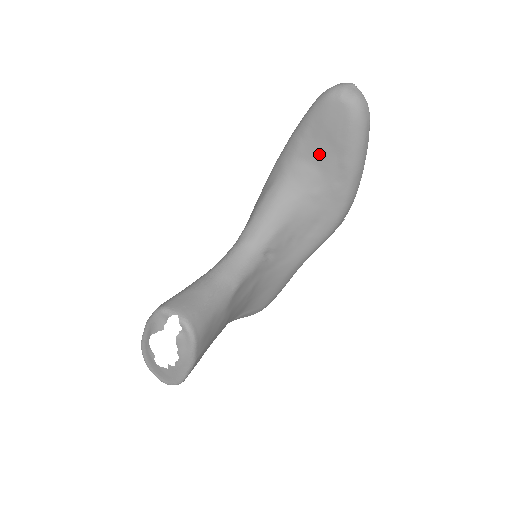
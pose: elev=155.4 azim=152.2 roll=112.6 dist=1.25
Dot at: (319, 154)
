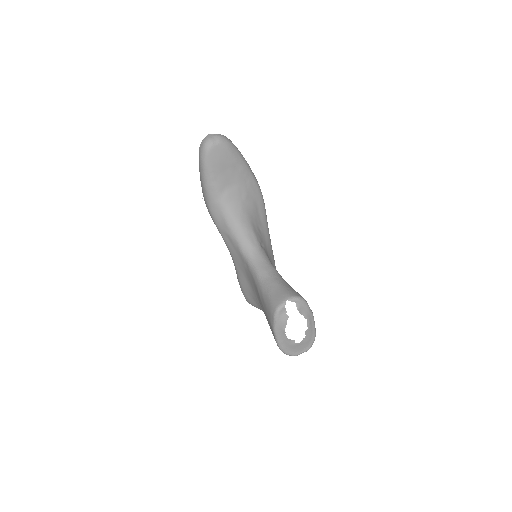
Dot at: (229, 178)
